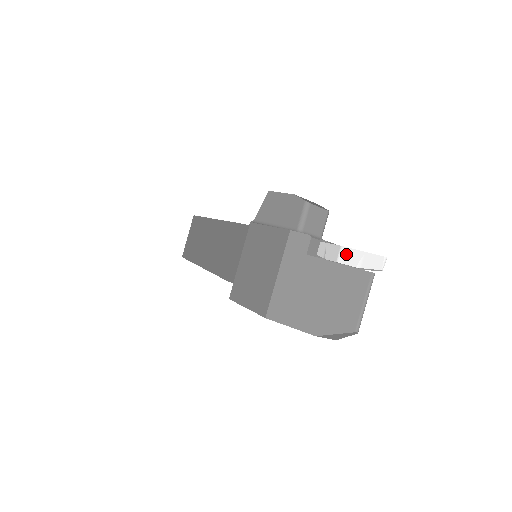
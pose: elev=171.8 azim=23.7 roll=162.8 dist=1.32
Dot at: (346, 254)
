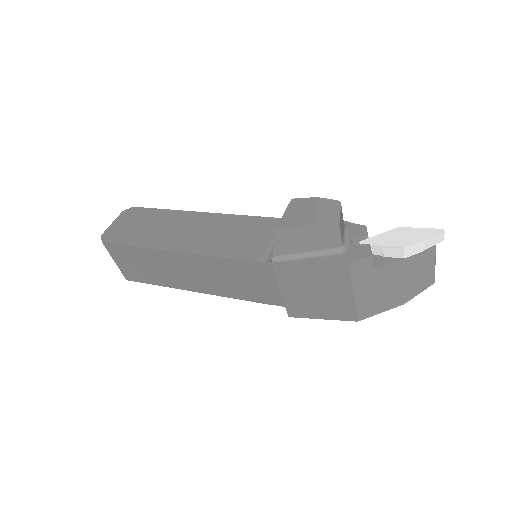
Dot at: (411, 249)
